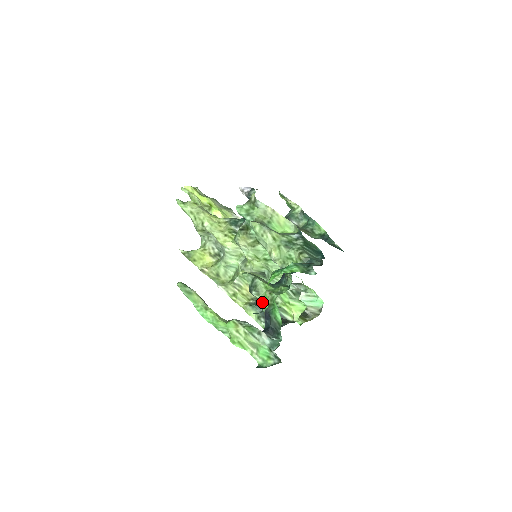
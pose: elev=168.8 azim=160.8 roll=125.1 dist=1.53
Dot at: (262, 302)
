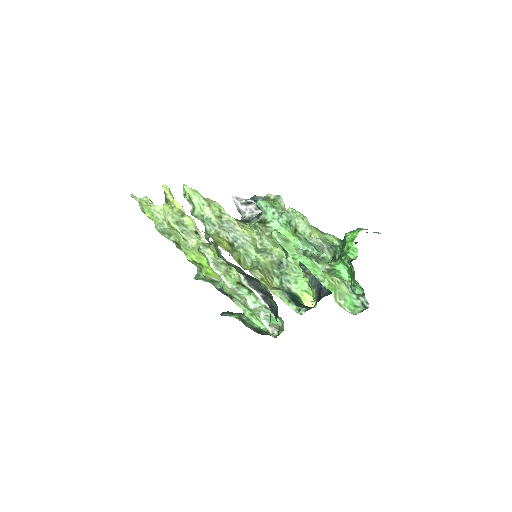
Dot at: (349, 253)
